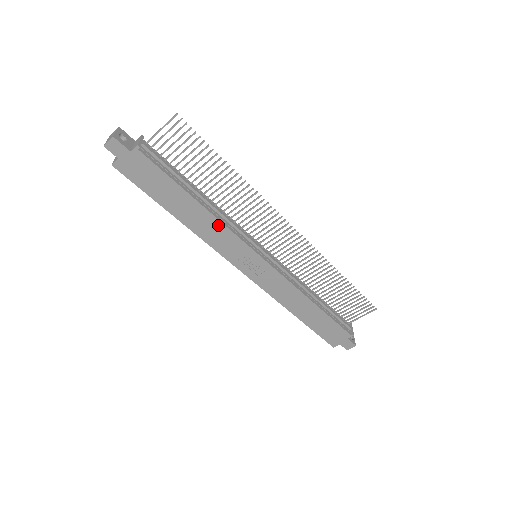
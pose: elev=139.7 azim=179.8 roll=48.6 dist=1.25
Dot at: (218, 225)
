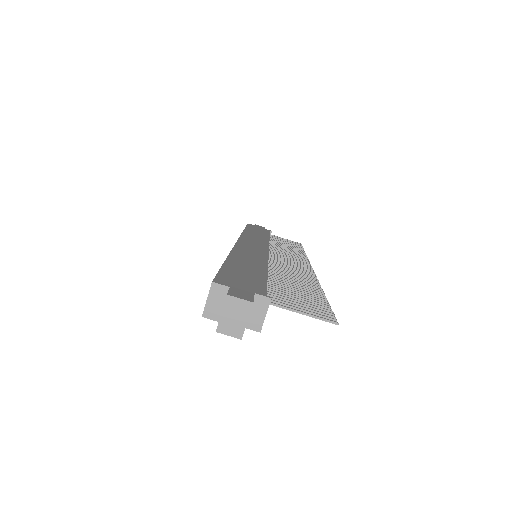
Dot at: occluded
